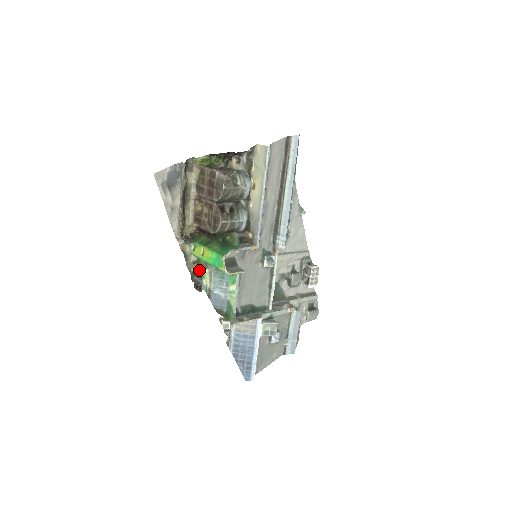
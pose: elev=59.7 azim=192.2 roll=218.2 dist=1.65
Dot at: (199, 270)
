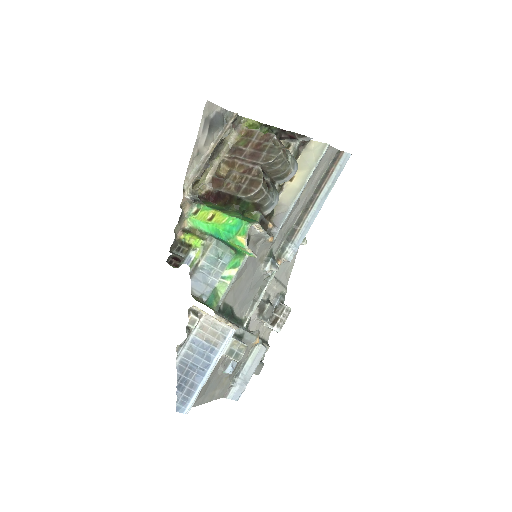
Dot at: (191, 238)
